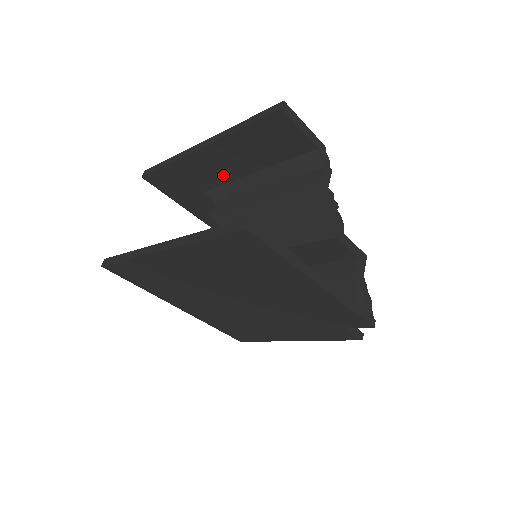
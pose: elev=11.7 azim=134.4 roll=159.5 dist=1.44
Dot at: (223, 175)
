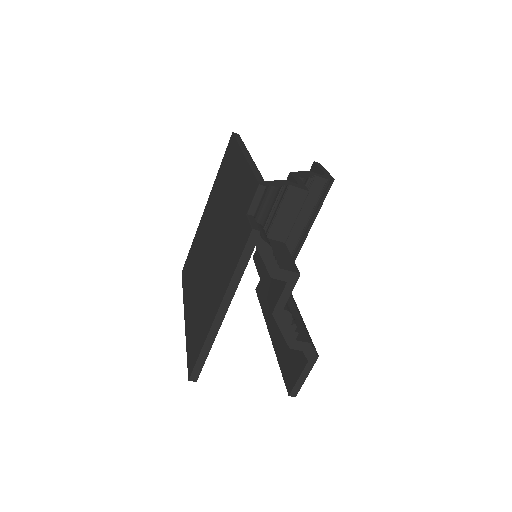
Dot at: occluded
